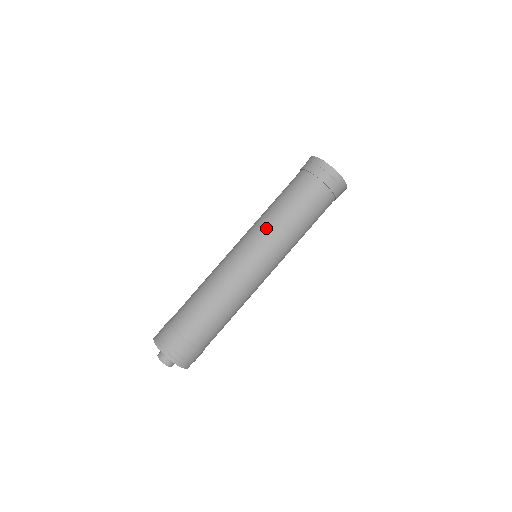
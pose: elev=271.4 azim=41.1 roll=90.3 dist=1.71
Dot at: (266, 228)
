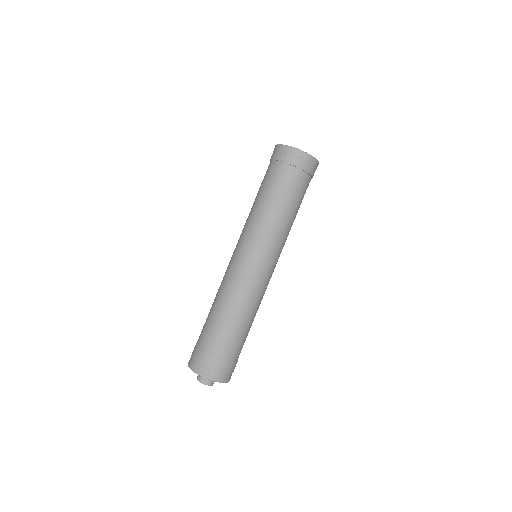
Dot at: (260, 229)
